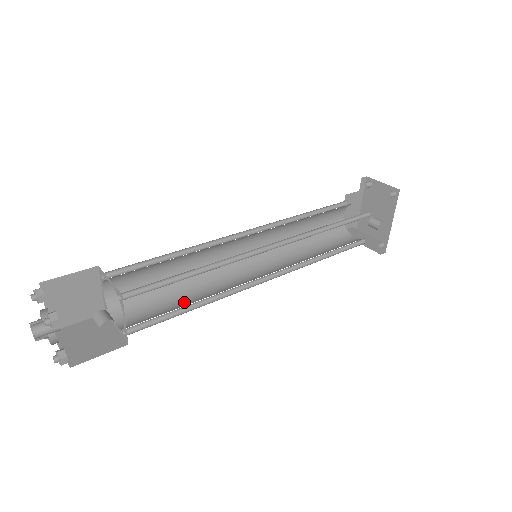
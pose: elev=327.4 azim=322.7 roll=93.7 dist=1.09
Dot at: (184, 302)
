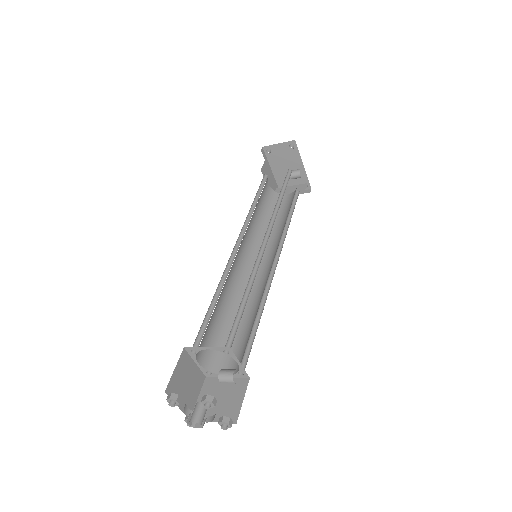
Dot at: (246, 324)
